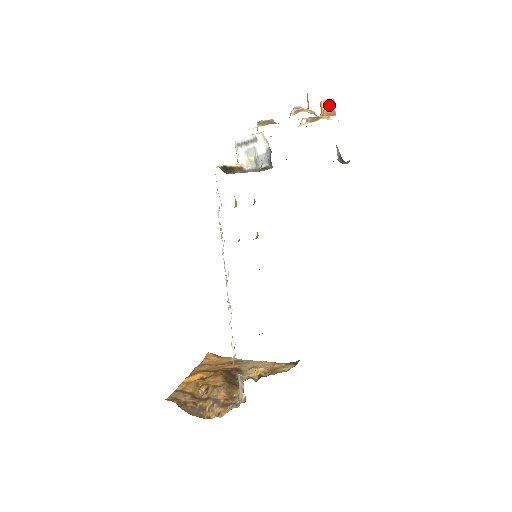
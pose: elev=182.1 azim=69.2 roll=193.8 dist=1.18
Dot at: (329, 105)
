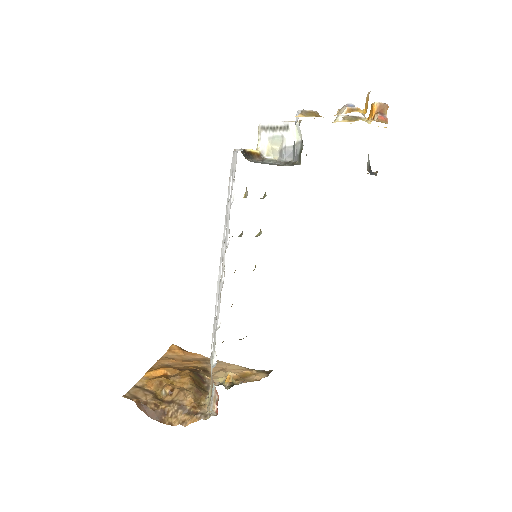
Dot at: (382, 109)
